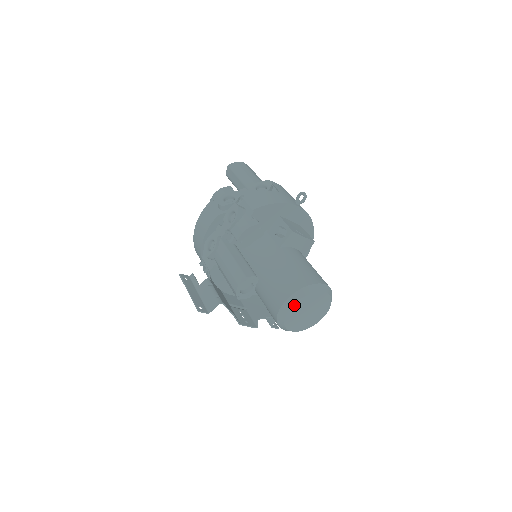
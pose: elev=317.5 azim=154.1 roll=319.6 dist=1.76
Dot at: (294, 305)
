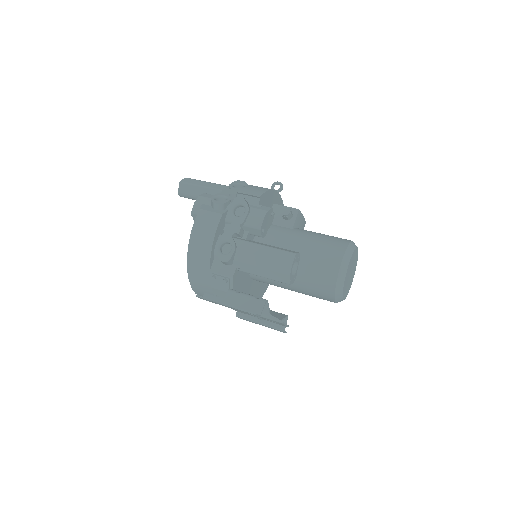
Dot at: (349, 263)
